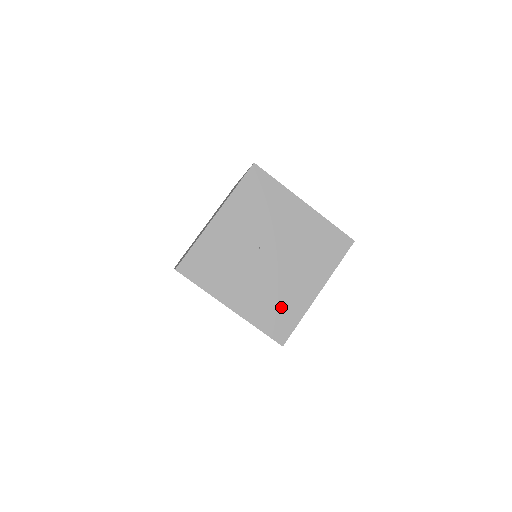
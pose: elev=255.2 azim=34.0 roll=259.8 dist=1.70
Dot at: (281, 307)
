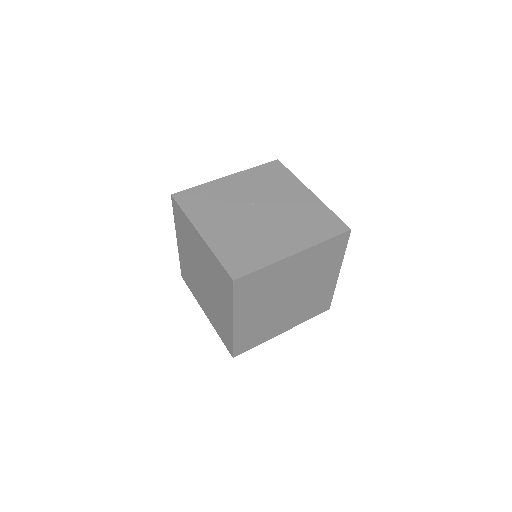
Dot at: (250, 250)
